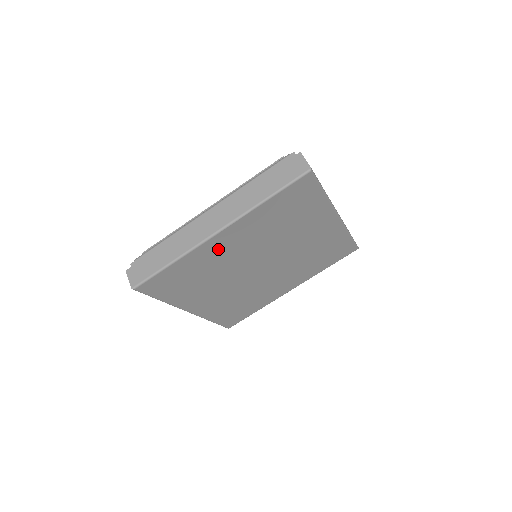
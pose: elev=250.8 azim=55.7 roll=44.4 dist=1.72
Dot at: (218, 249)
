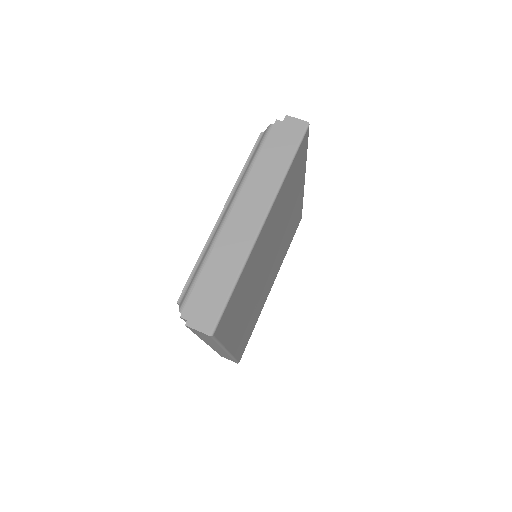
Dot at: (240, 333)
